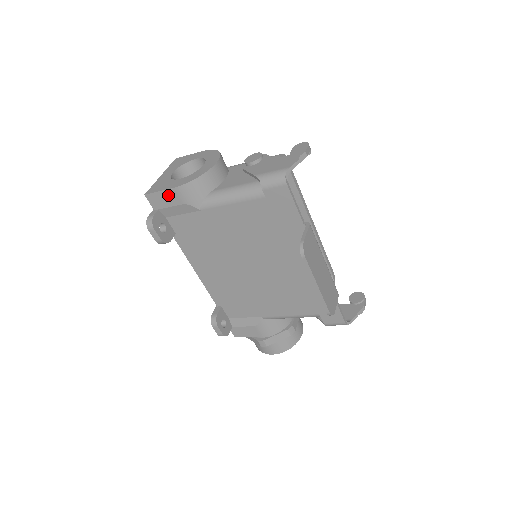
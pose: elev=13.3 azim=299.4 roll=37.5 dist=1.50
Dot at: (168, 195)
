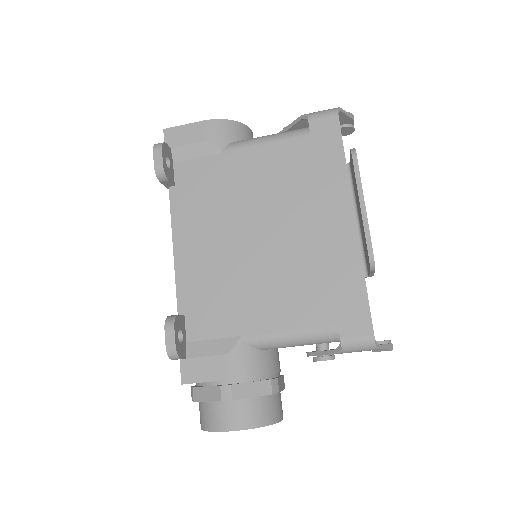
Dot at: (192, 130)
